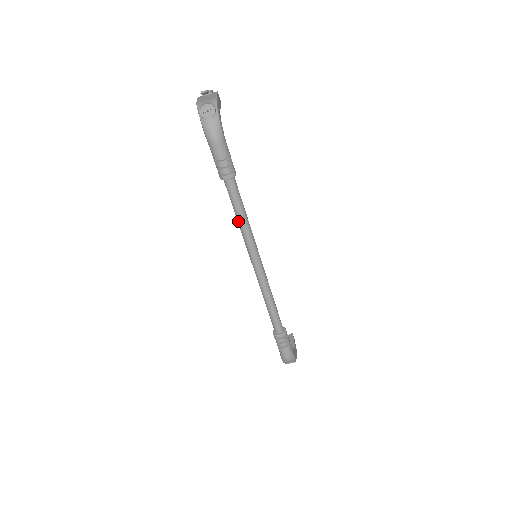
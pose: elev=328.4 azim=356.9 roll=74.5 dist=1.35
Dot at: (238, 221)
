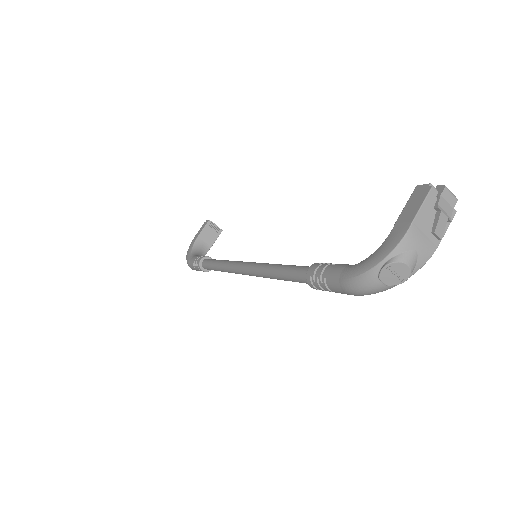
Dot at: (273, 272)
